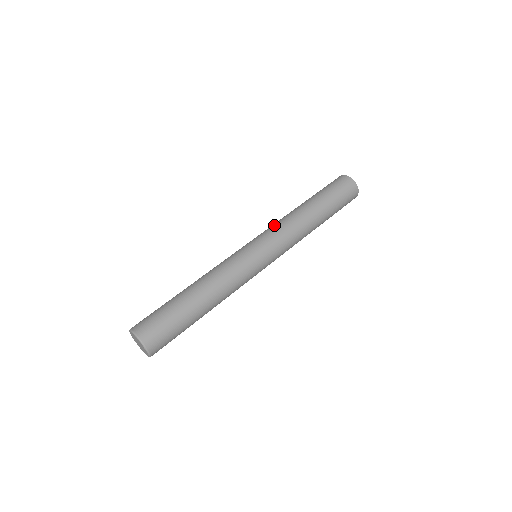
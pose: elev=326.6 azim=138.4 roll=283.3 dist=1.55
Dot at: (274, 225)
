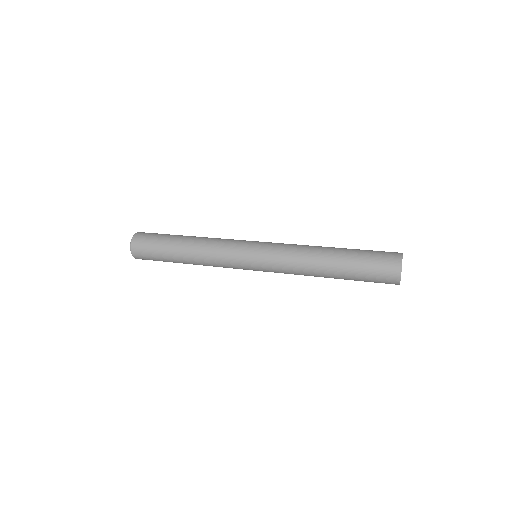
Dot at: (287, 246)
